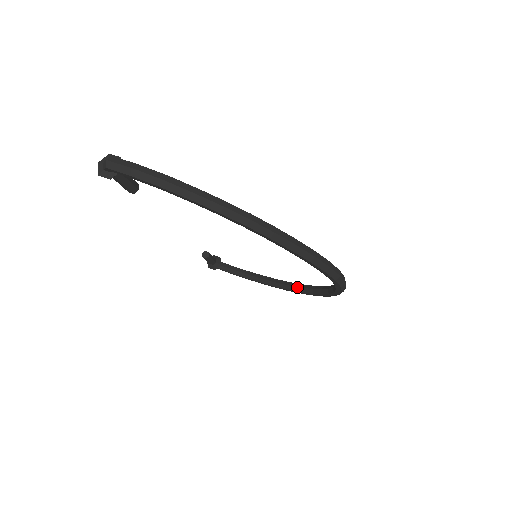
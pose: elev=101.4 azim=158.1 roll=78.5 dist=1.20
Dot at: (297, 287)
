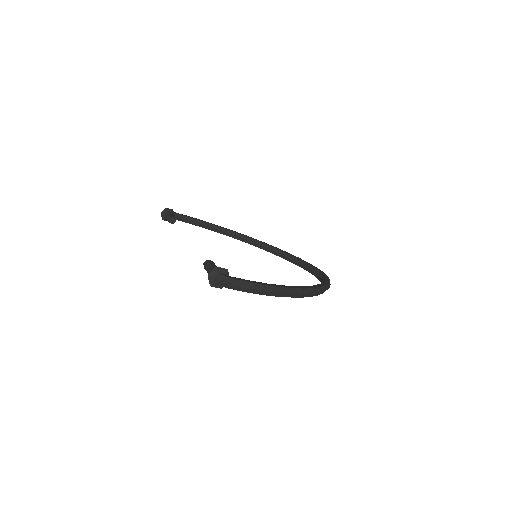
Dot at: (254, 243)
